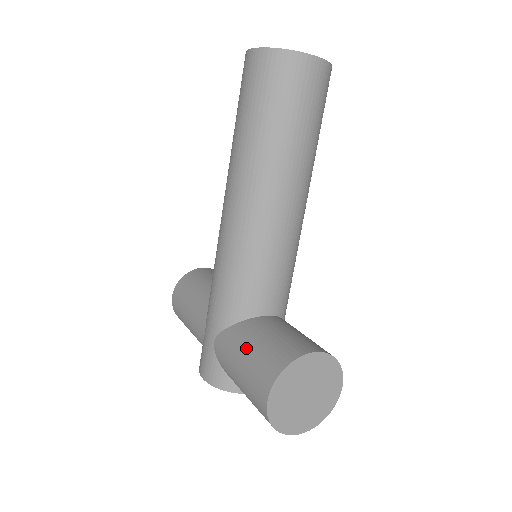
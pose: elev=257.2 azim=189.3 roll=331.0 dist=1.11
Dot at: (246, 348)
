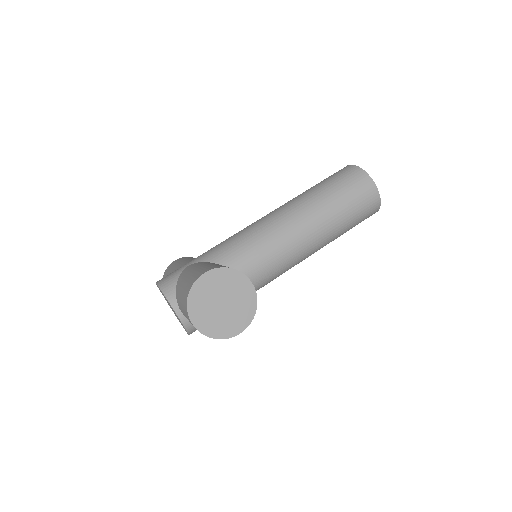
Dot at: (212, 264)
